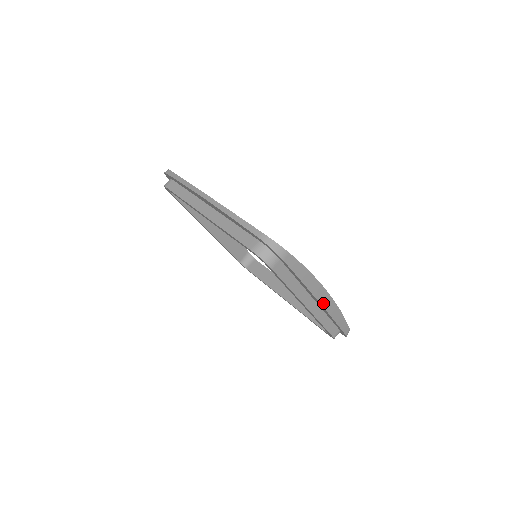
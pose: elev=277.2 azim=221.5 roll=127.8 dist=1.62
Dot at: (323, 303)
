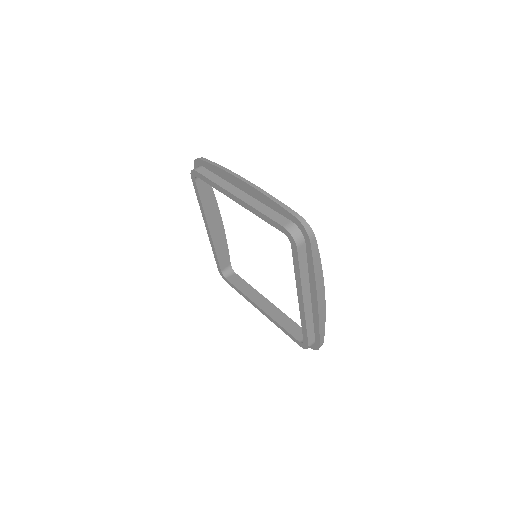
Dot at: (319, 301)
